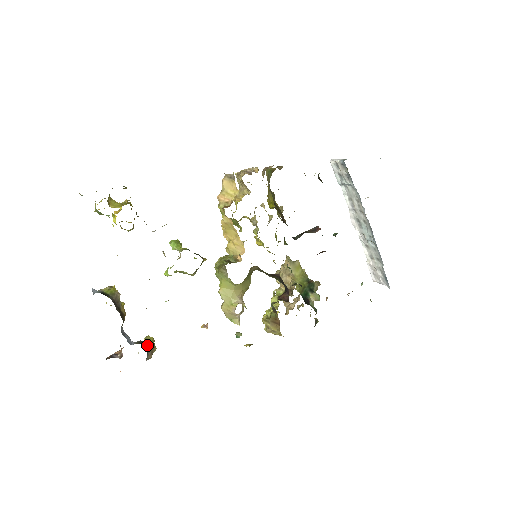
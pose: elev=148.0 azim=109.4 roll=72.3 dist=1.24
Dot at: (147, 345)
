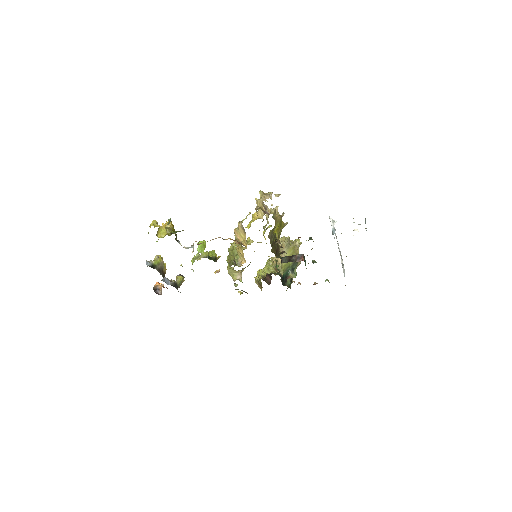
Dot at: (178, 283)
